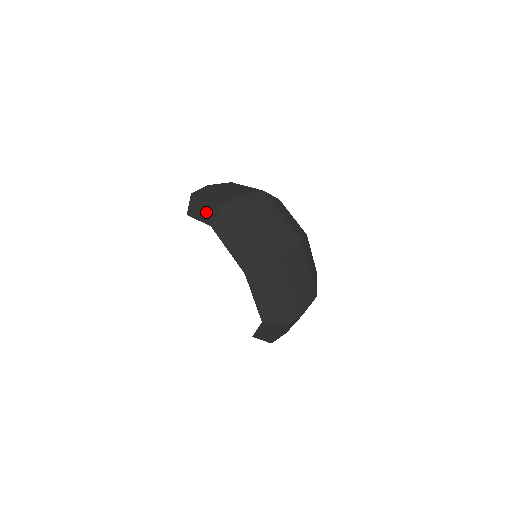
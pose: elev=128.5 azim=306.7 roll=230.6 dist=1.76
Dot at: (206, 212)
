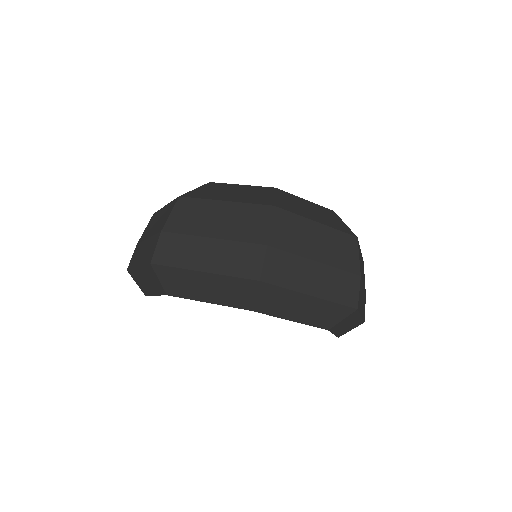
Dot at: (316, 314)
